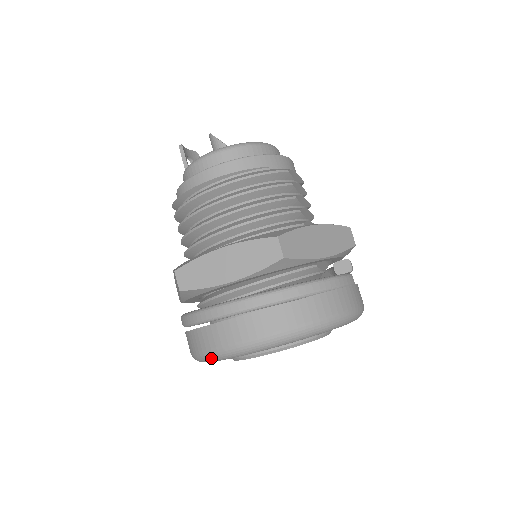
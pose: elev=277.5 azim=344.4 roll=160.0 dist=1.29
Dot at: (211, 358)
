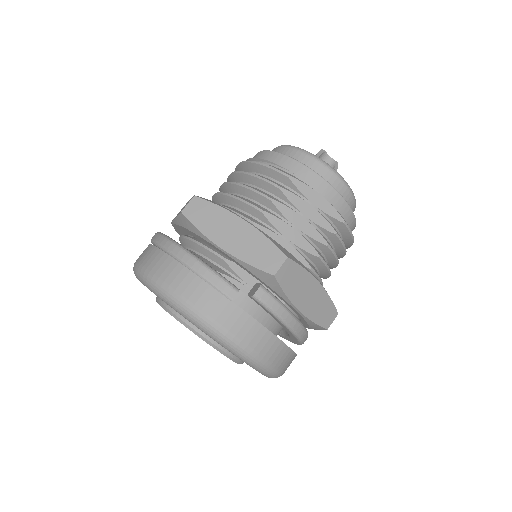
Dot at: occluded
